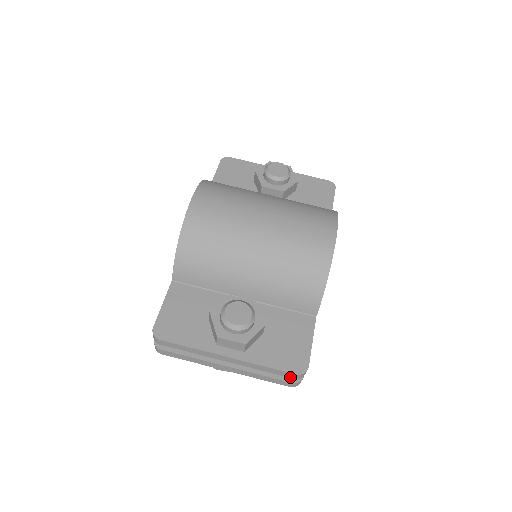
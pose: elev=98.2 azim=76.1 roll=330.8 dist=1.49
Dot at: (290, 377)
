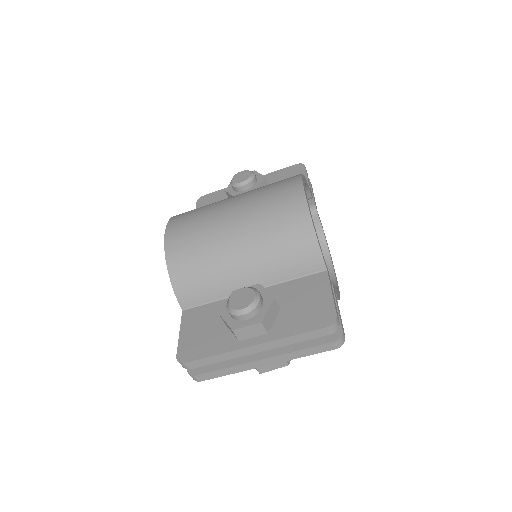
Dot at: (325, 335)
